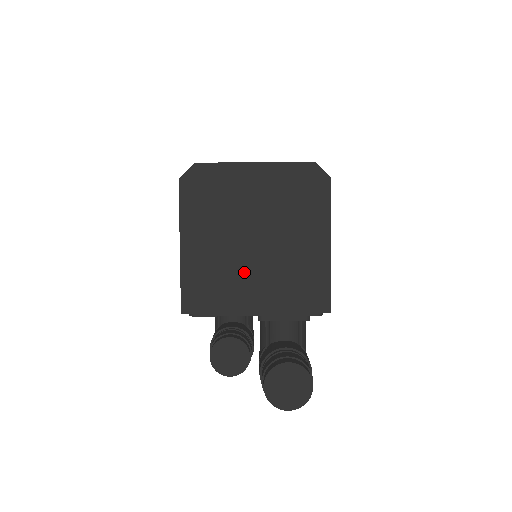
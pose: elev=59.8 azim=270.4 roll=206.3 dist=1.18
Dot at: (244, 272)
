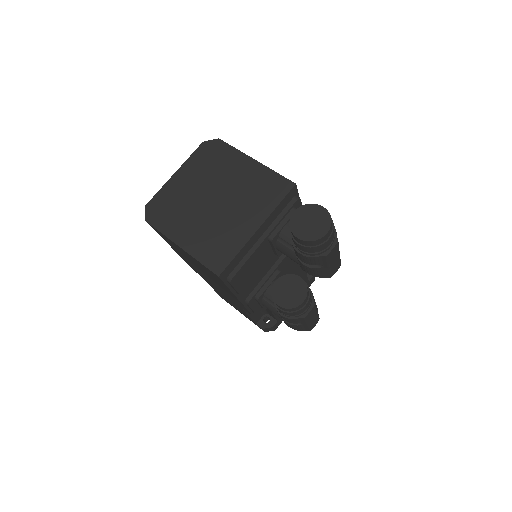
Dot at: (227, 219)
